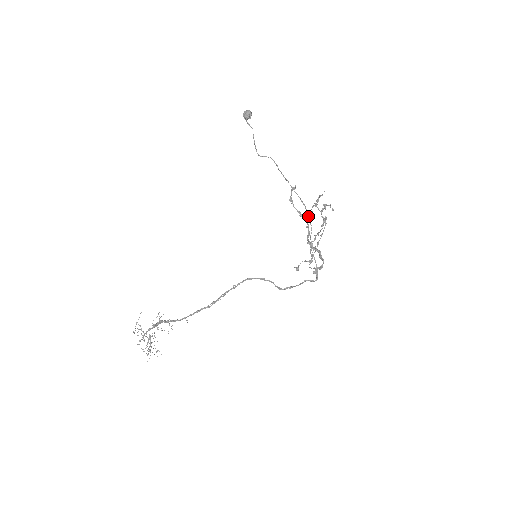
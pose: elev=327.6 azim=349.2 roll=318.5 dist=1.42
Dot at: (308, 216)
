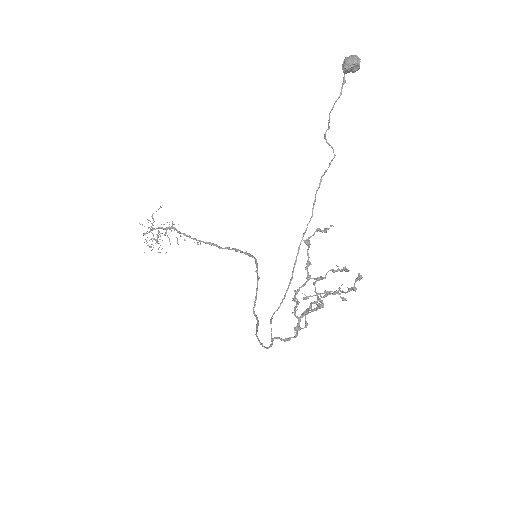
Dot at: (286, 290)
